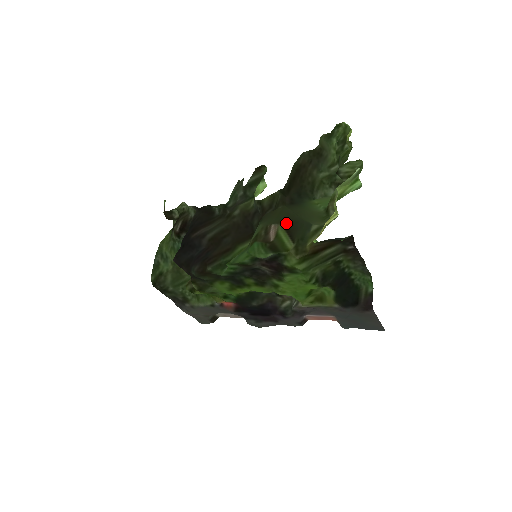
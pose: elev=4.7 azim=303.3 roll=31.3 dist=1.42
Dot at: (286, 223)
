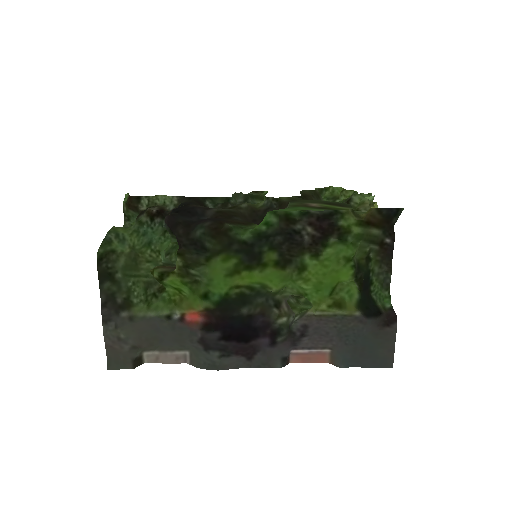
Dot at: (326, 203)
